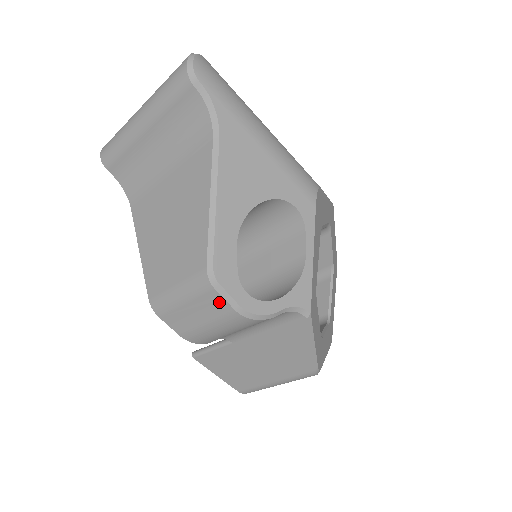
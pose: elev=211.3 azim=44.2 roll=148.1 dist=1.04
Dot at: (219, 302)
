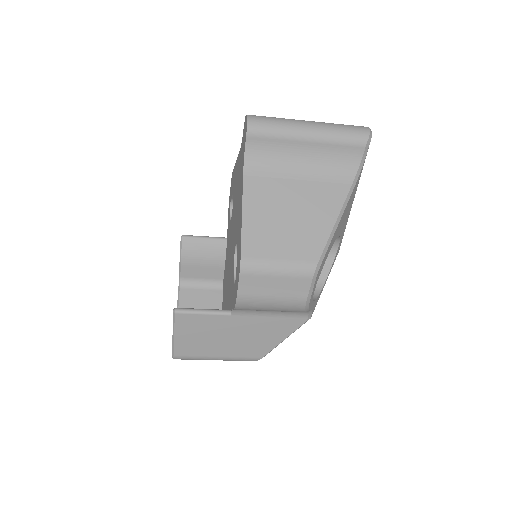
Dot at: (303, 288)
